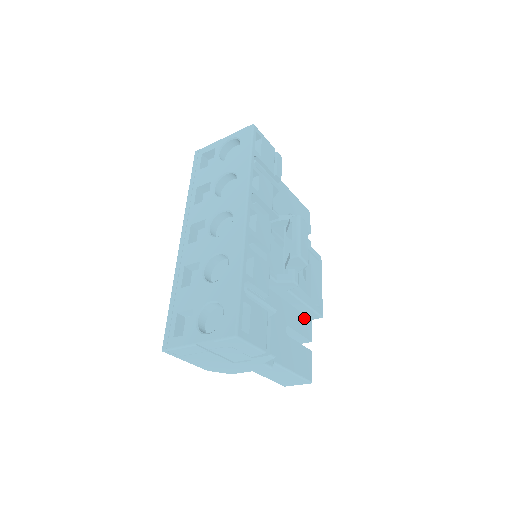
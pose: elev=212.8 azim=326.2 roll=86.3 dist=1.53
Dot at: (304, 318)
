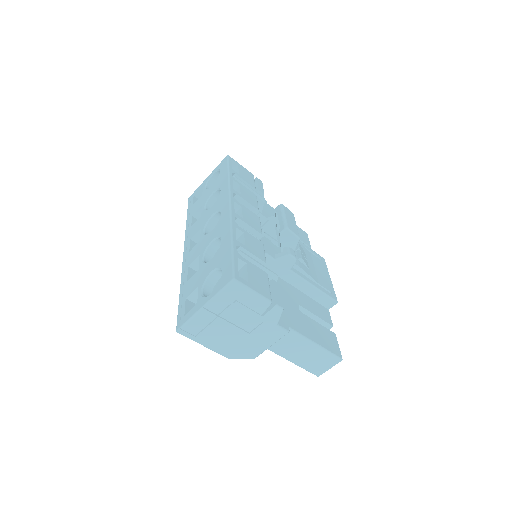
Dot at: (319, 306)
